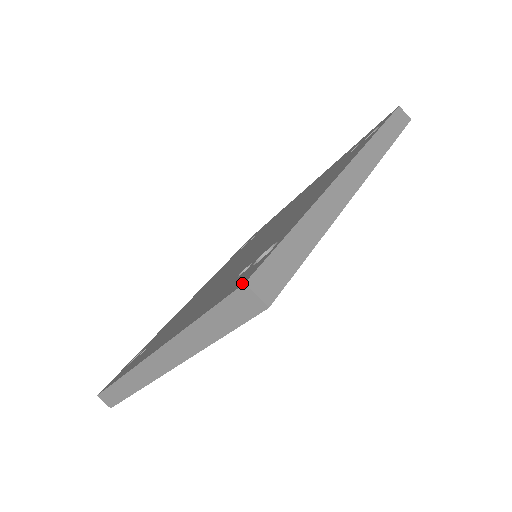
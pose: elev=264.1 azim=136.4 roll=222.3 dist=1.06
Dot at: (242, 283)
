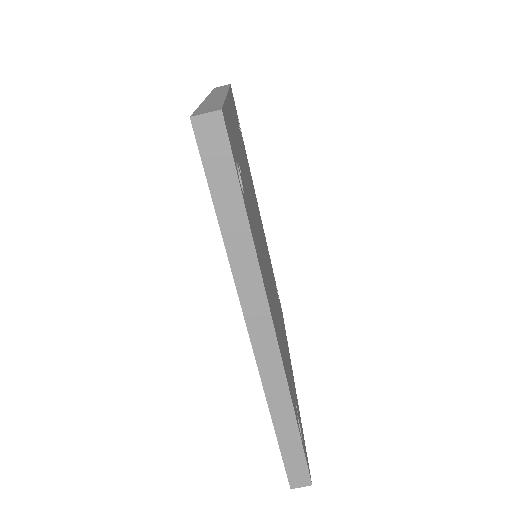
Dot at: (289, 480)
